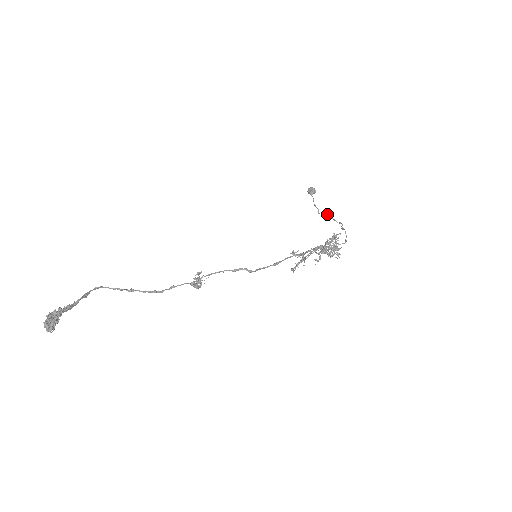
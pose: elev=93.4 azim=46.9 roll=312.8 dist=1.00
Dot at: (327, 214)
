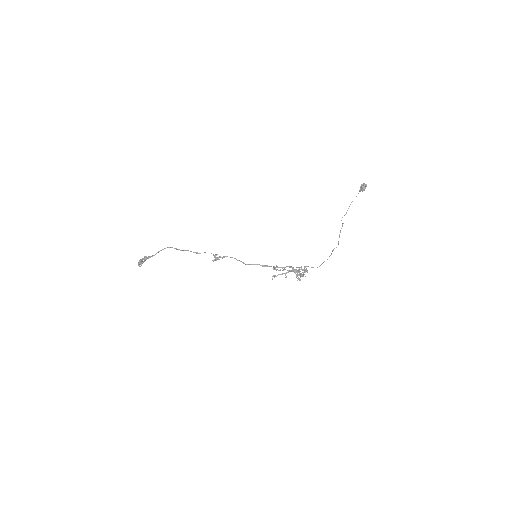
Dot at: occluded
